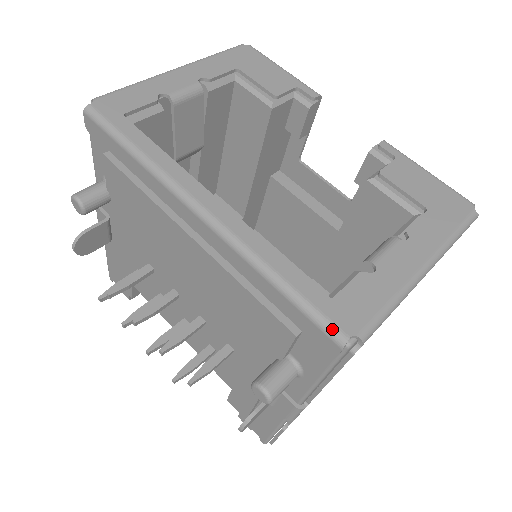
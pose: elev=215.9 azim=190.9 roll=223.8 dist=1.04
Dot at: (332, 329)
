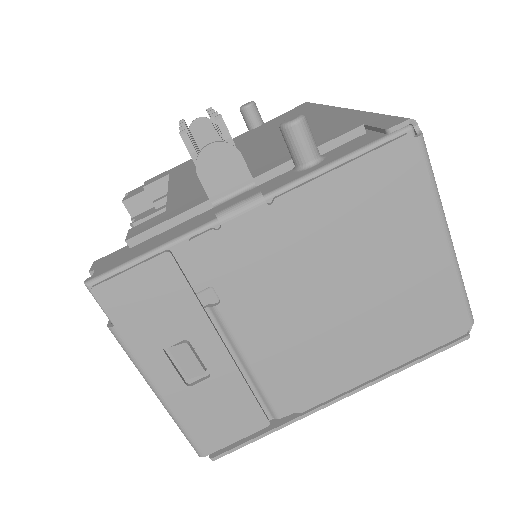
Dot at: occluded
